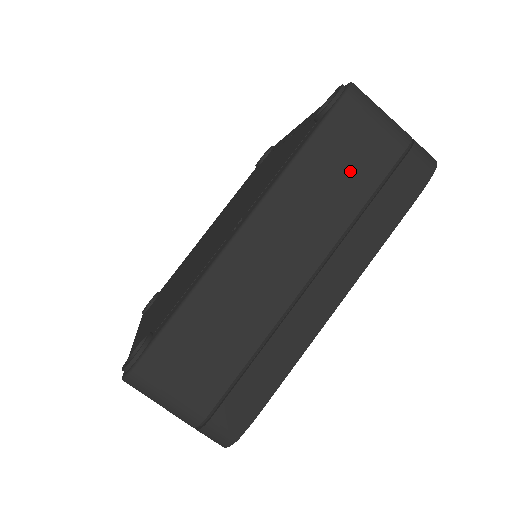
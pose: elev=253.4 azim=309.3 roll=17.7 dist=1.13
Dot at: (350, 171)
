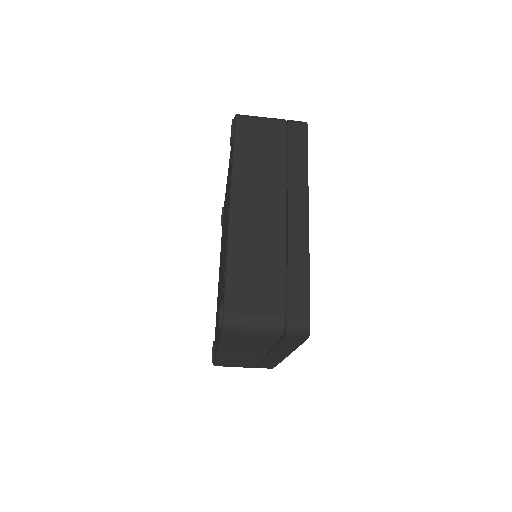
Dot at: (254, 342)
